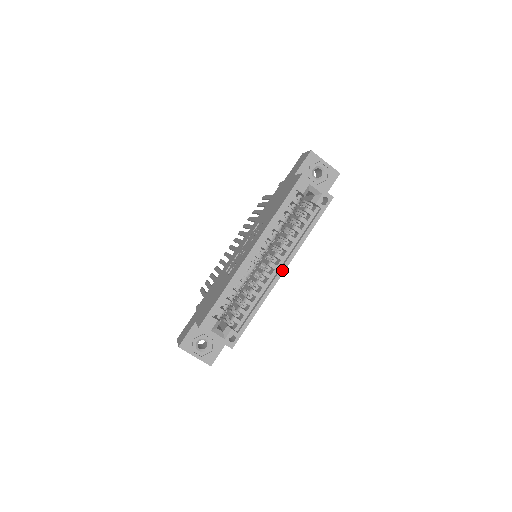
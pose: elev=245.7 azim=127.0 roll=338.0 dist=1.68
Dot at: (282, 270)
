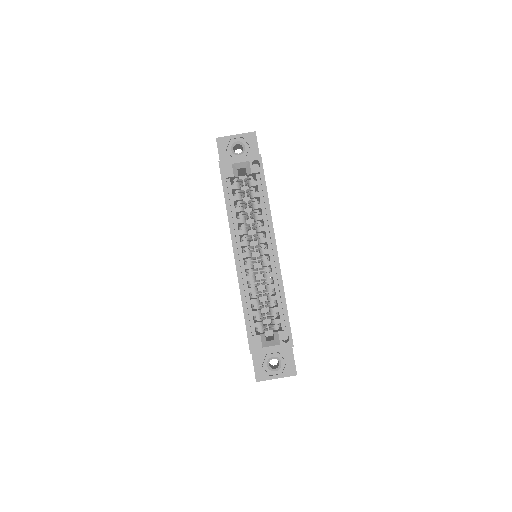
Dot at: (274, 249)
